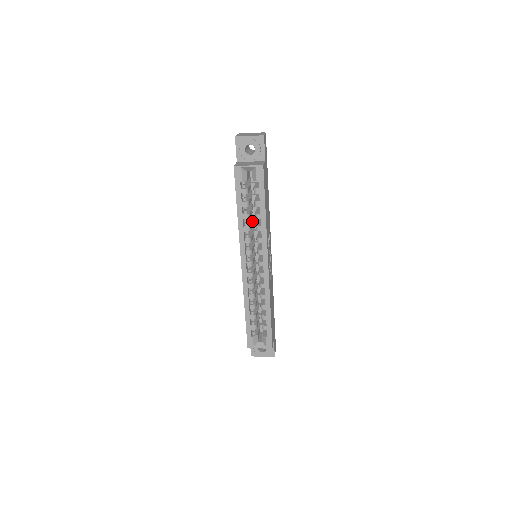
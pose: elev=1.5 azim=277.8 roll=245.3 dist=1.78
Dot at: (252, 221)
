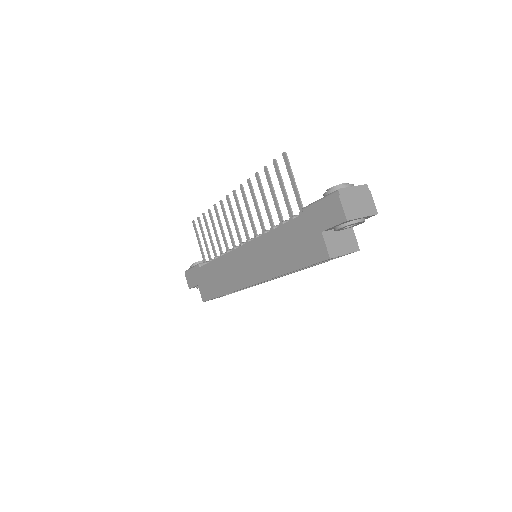
Dot at: occluded
